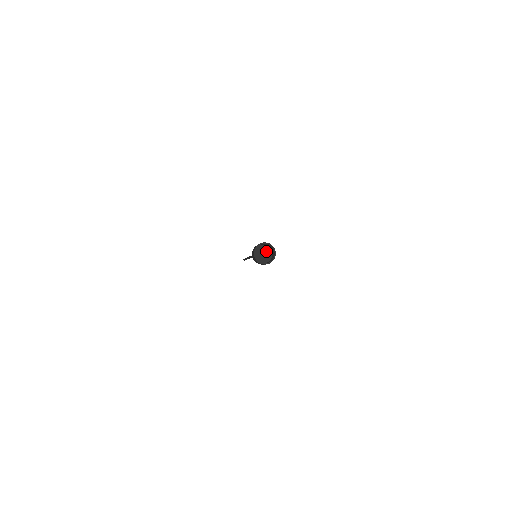
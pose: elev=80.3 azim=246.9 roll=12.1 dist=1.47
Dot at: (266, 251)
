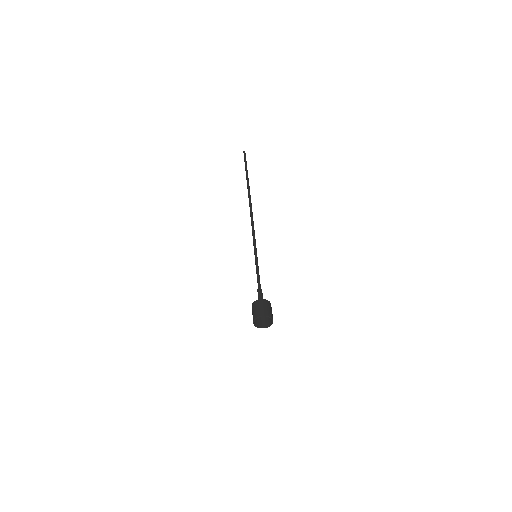
Dot at: occluded
